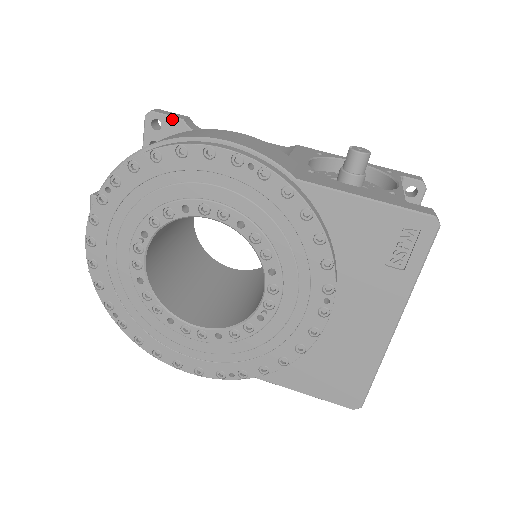
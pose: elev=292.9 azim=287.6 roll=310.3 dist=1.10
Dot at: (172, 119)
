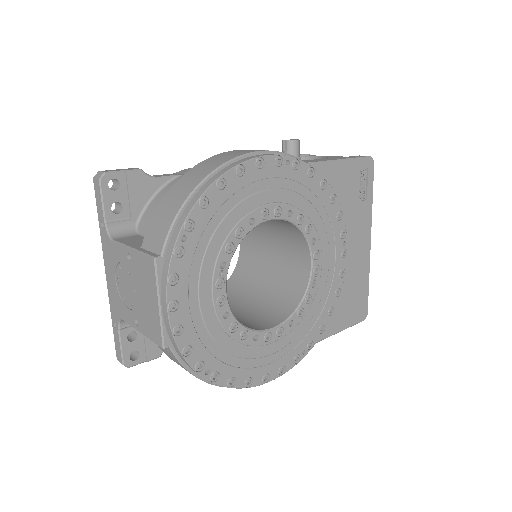
Dot at: (130, 172)
